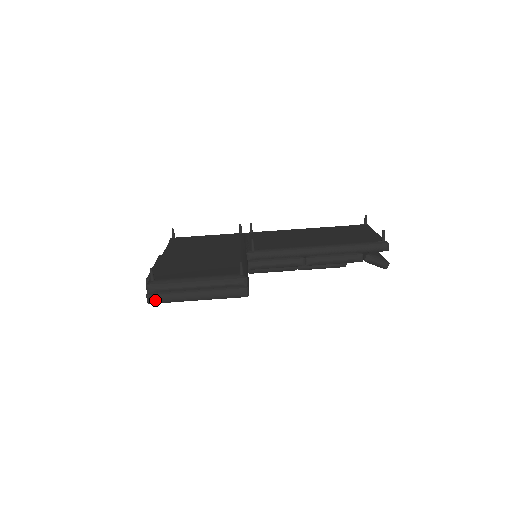
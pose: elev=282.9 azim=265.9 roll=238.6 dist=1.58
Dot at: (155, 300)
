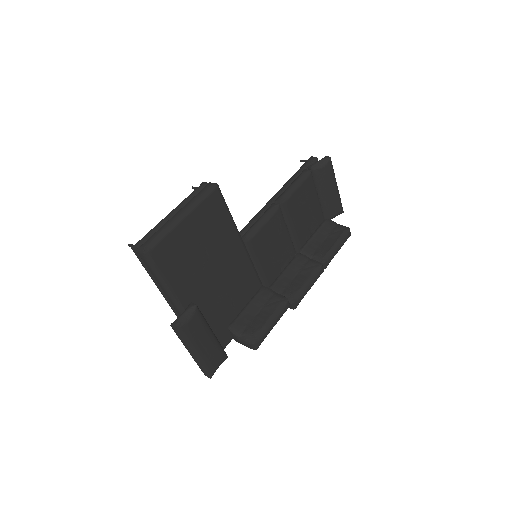
Dot at: (146, 244)
